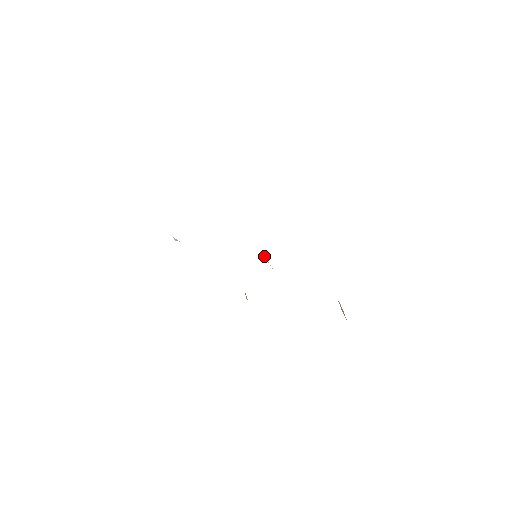
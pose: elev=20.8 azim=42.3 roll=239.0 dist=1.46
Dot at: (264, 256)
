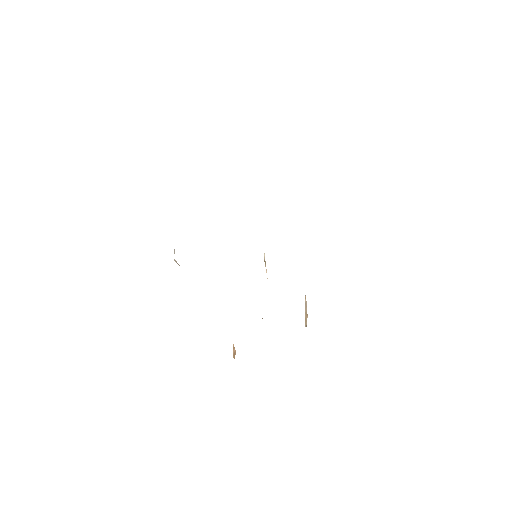
Dot at: (264, 254)
